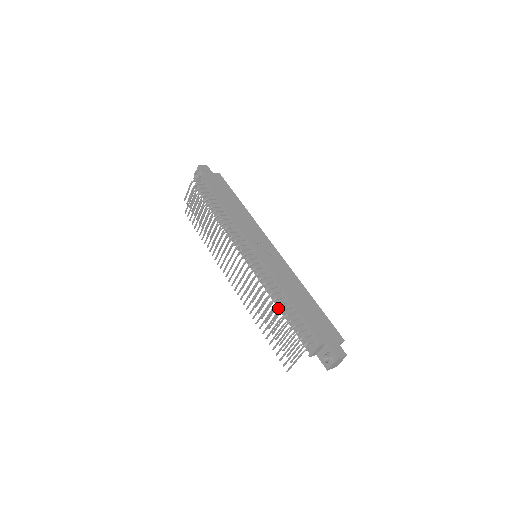
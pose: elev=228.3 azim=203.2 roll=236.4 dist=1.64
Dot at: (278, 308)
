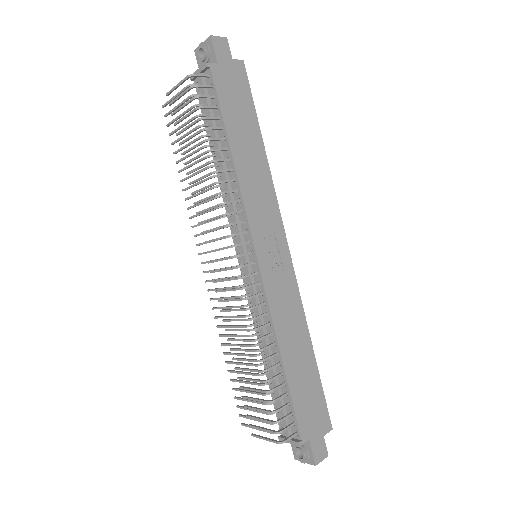
Dot at: (261, 354)
